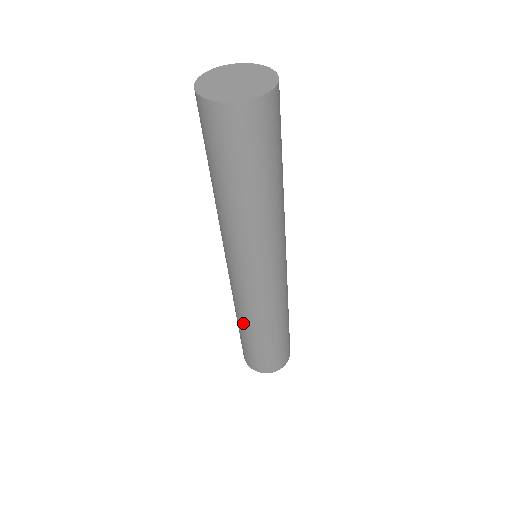
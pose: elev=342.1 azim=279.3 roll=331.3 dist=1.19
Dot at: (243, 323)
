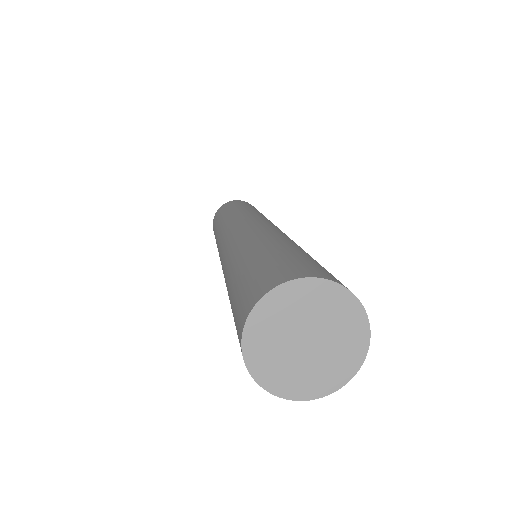
Dot at: occluded
